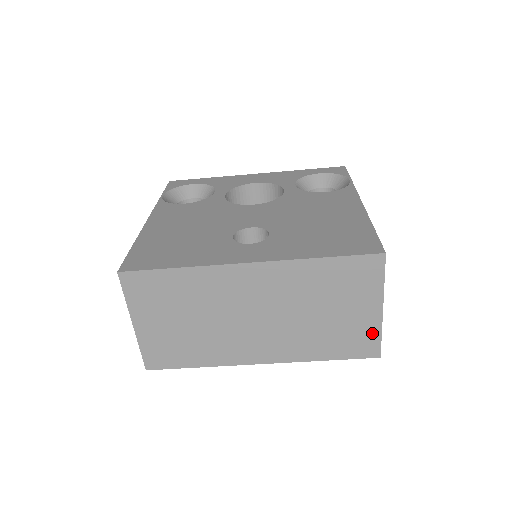
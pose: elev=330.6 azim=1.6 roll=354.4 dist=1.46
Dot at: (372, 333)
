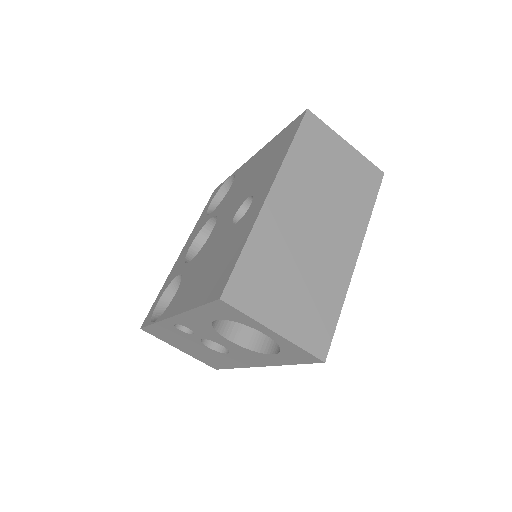
Dot at: (363, 163)
